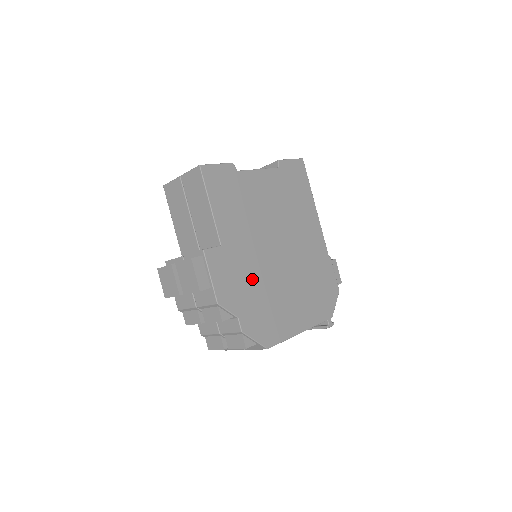
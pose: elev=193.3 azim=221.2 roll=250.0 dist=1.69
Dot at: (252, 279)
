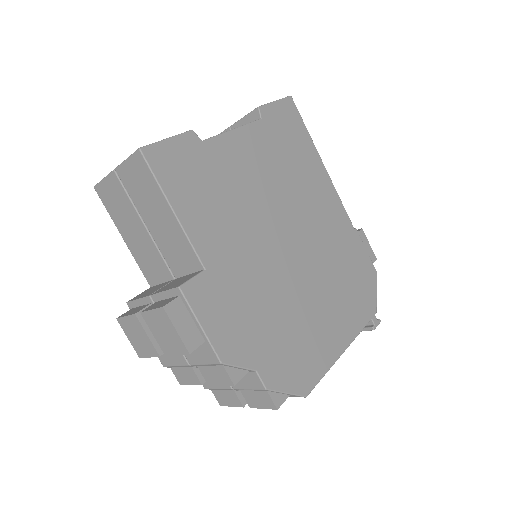
Dot at: (262, 303)
